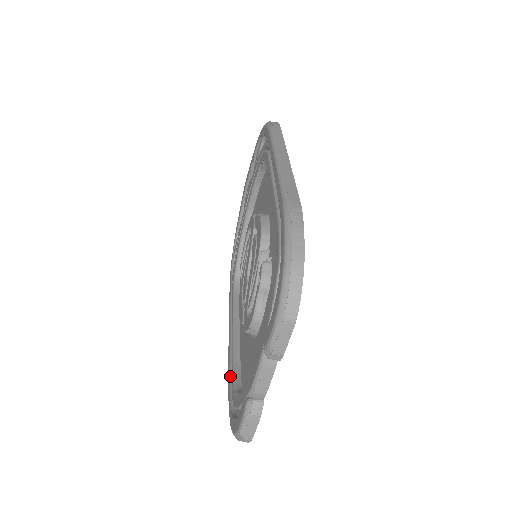
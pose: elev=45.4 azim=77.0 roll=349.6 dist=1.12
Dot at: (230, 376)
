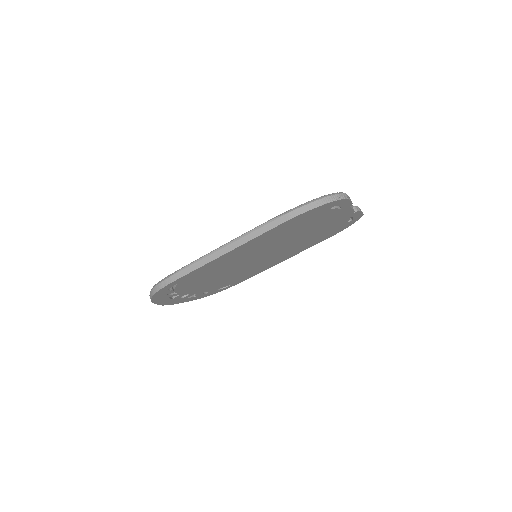
Dot at: occluded
